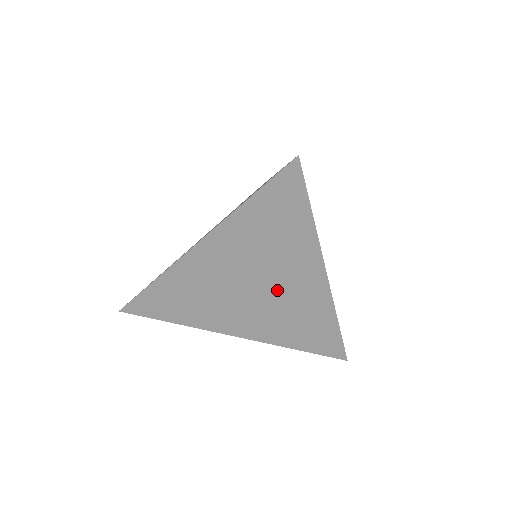
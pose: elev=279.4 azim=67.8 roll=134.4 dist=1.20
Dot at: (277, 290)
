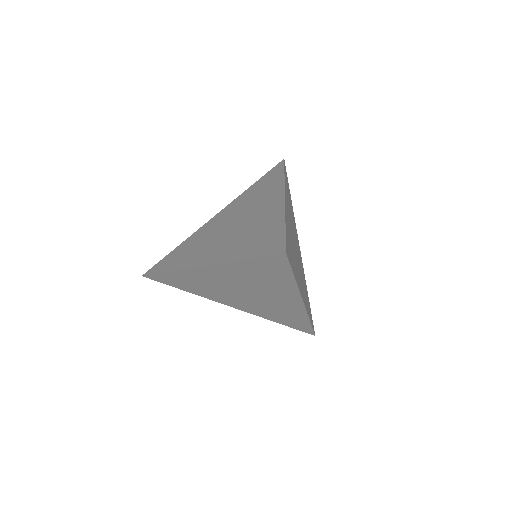
Dot at: (264, 298)
